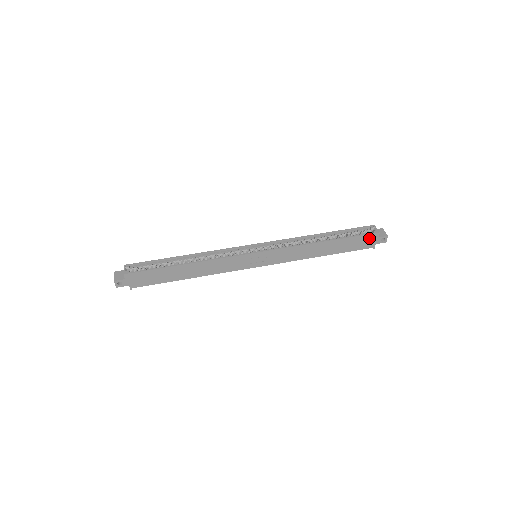
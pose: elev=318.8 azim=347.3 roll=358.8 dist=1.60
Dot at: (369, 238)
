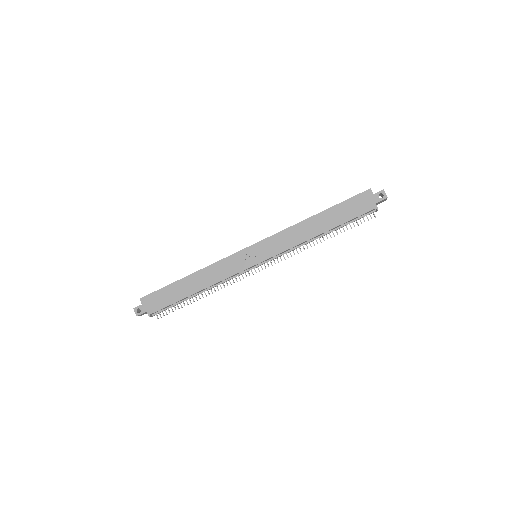
Dot at: (363, 198)
